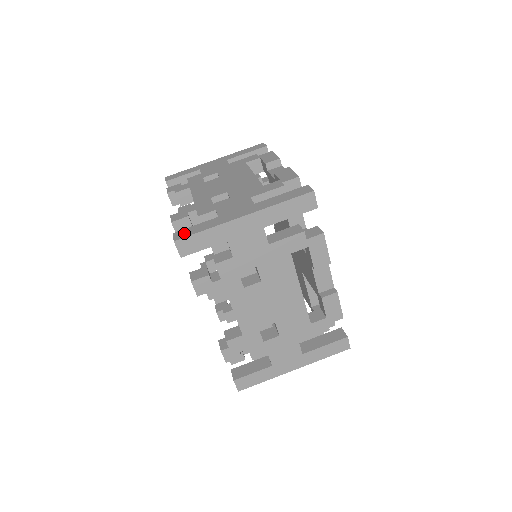
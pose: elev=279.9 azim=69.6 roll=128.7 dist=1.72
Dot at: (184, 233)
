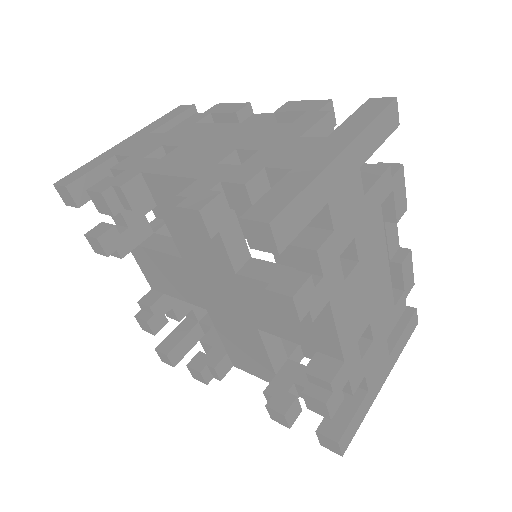
Dot at: occluded
